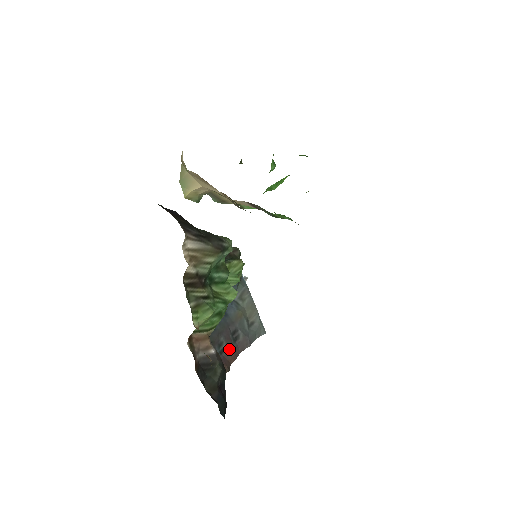
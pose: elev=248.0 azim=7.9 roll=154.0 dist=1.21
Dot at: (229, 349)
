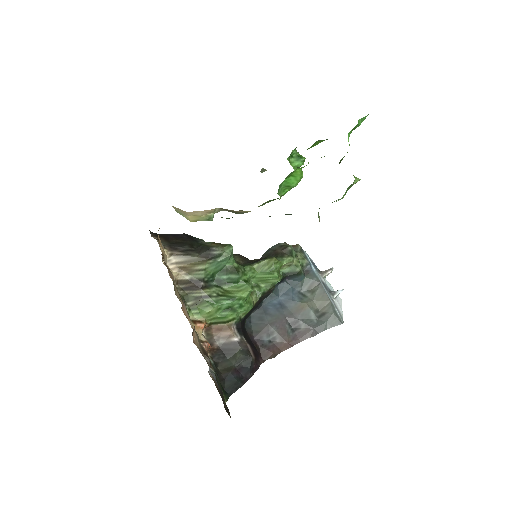
Dot at: (282, 338)
